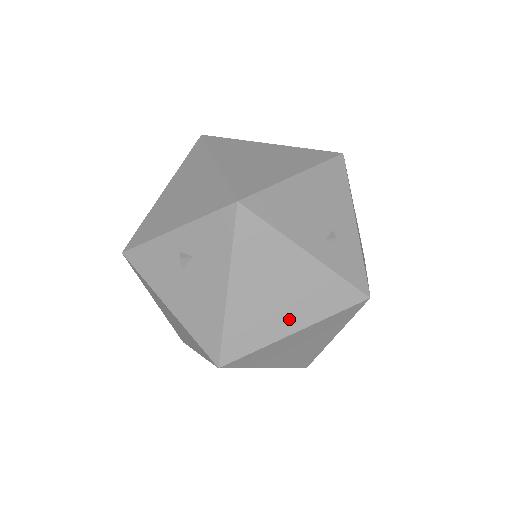
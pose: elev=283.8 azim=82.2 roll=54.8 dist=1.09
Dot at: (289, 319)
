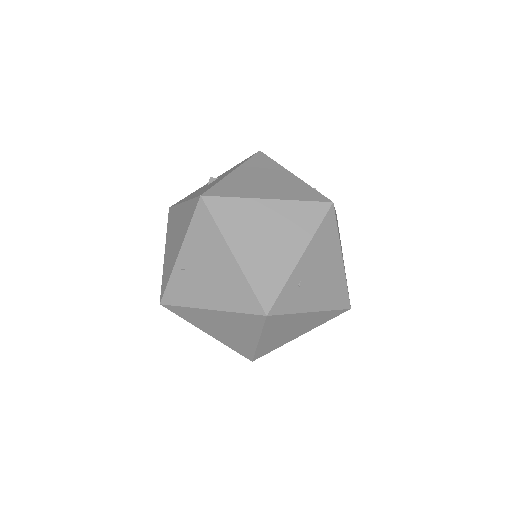
Dot at: (267, 192)
